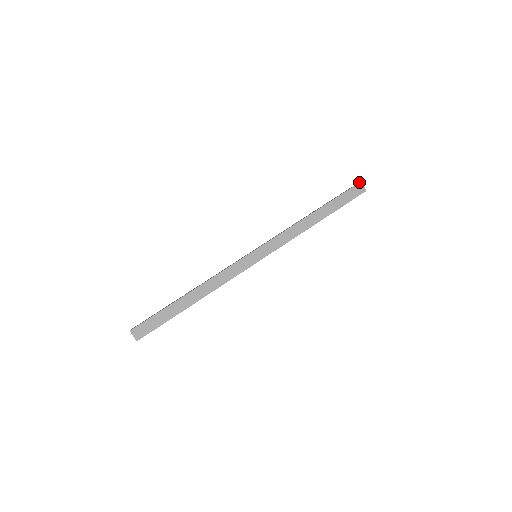
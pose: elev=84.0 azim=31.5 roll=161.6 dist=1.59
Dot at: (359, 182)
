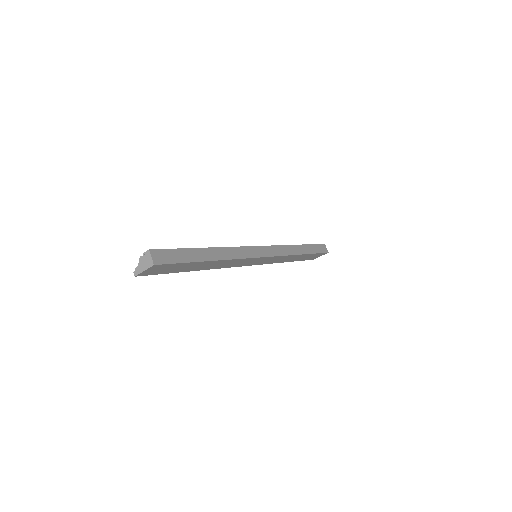
Dot at: occluded
